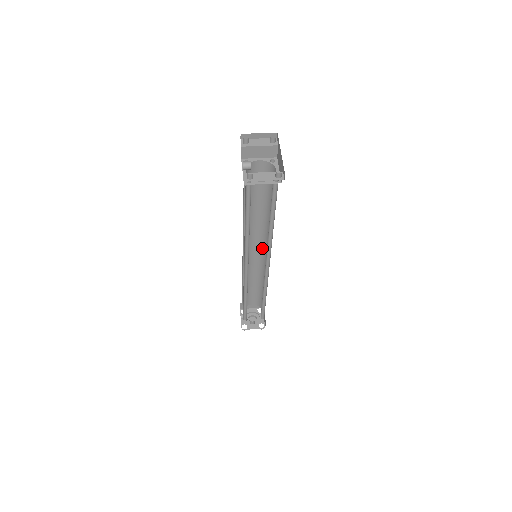
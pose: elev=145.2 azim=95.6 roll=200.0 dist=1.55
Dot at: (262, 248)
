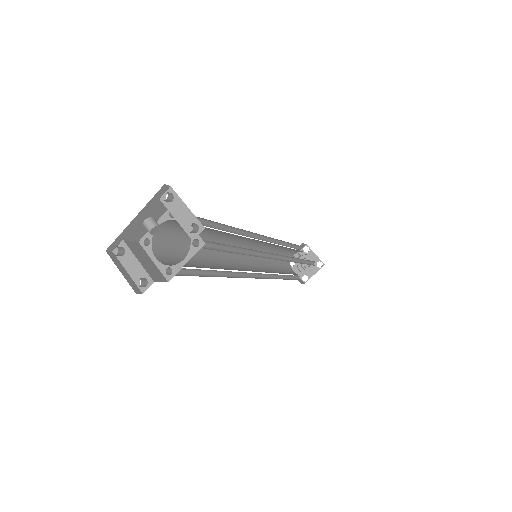
Dot at: (271, 254)
